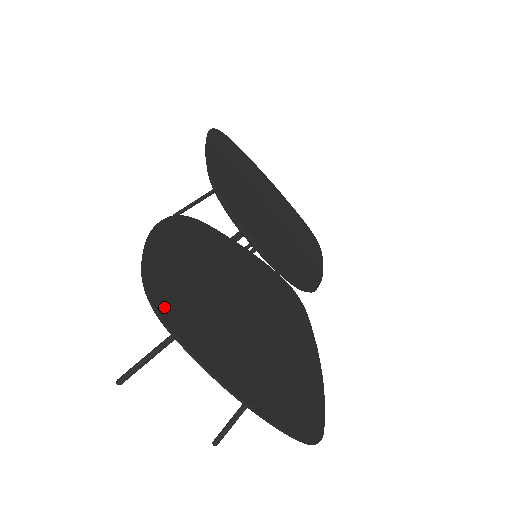
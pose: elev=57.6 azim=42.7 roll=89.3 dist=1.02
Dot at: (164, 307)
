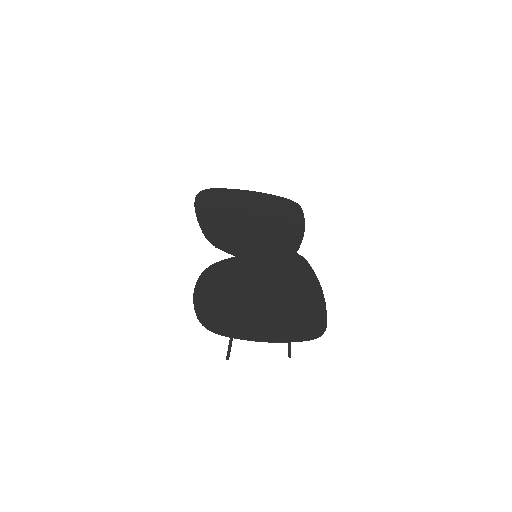
Dot at: (214, 327)
